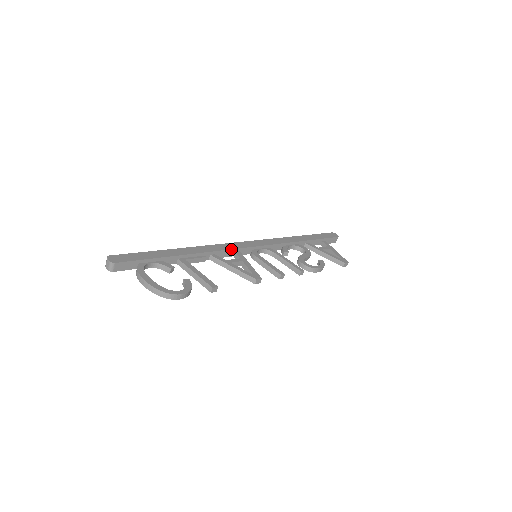
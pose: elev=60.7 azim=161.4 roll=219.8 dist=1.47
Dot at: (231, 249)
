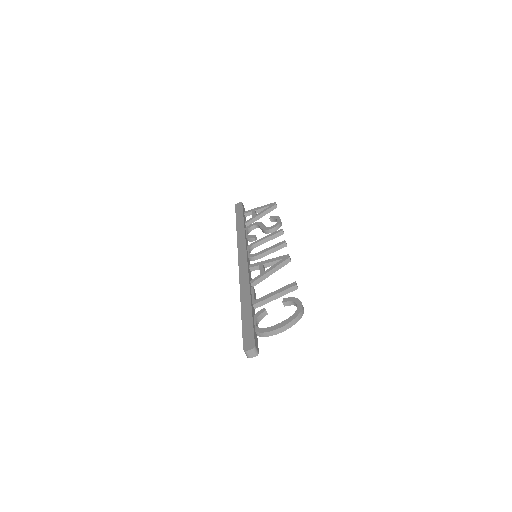
Dot at: (248, 268)
